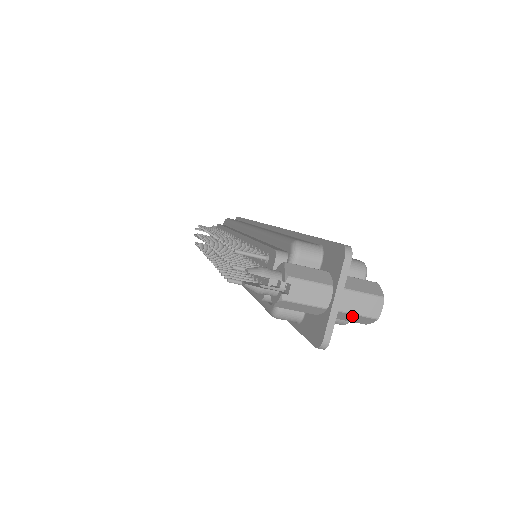
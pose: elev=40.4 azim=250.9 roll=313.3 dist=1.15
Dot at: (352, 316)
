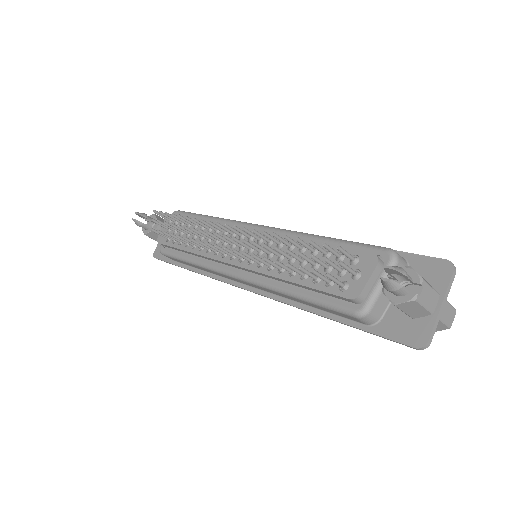
Dot at: occluded
